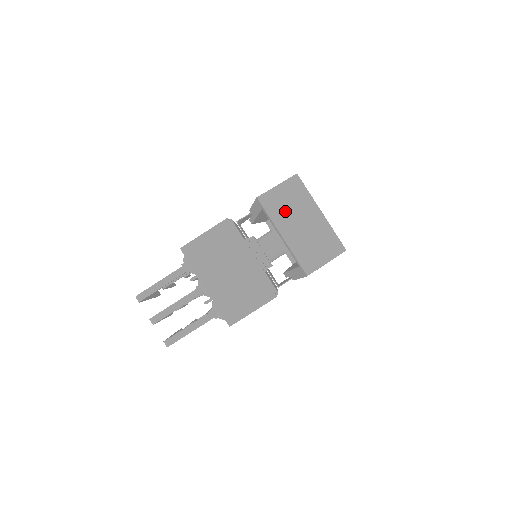
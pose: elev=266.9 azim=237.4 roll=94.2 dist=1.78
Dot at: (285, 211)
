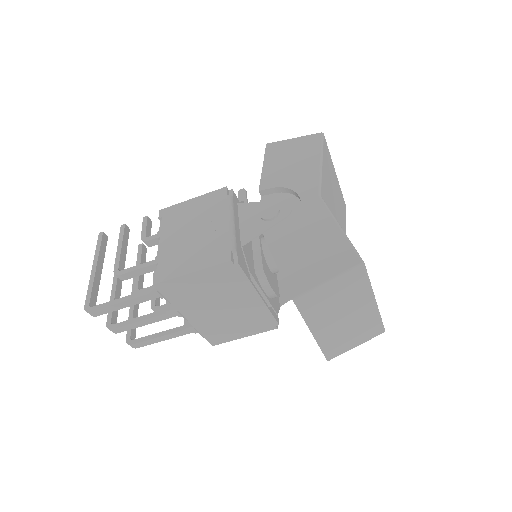
Dot at: (327, 309)
